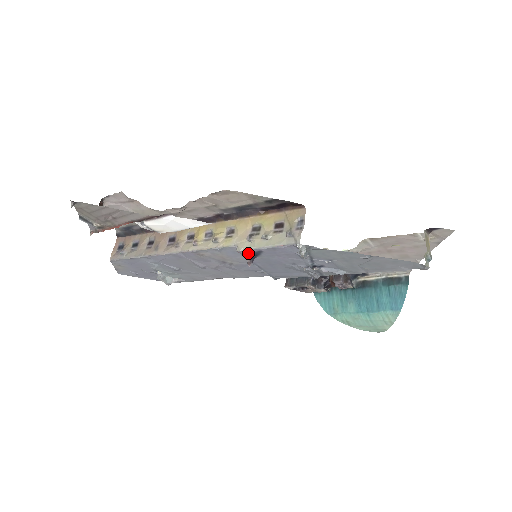
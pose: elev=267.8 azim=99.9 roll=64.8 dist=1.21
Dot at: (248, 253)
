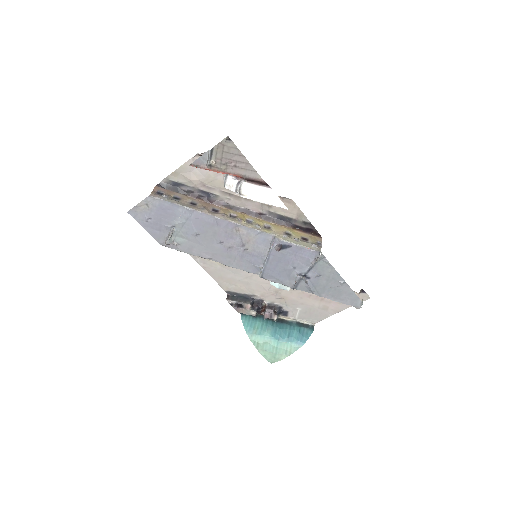
Dot at: (281, 243)
